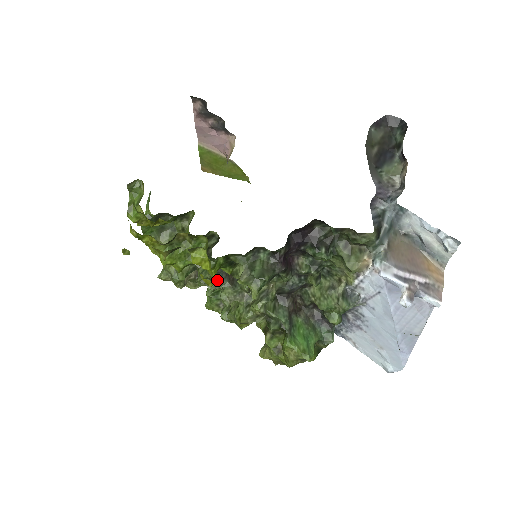
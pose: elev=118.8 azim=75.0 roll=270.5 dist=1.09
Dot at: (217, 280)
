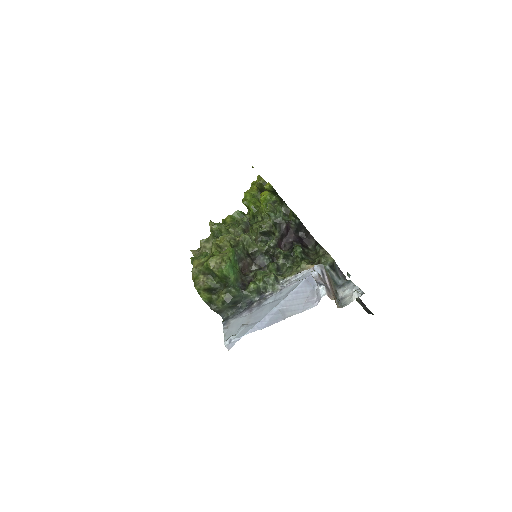
Dot at: (244, 222)
